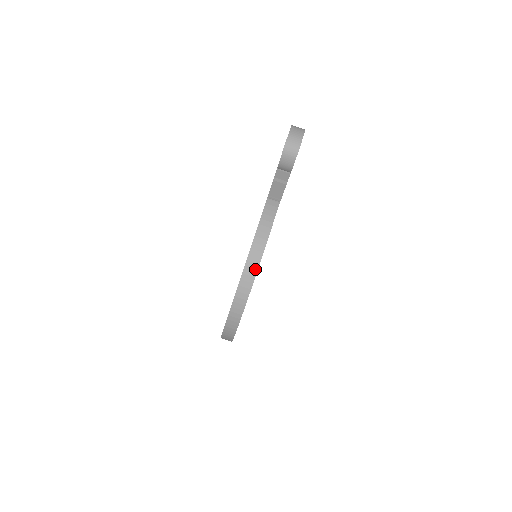
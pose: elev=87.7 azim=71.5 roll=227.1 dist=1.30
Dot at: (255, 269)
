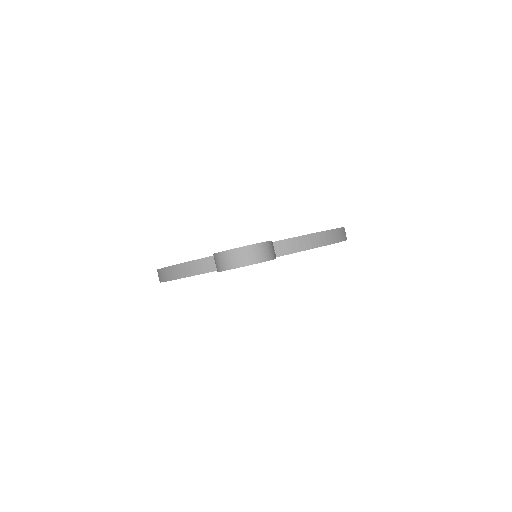
Dot at: (171, 277)
